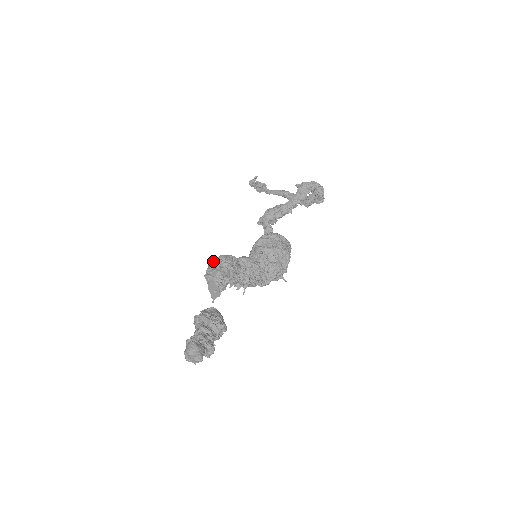
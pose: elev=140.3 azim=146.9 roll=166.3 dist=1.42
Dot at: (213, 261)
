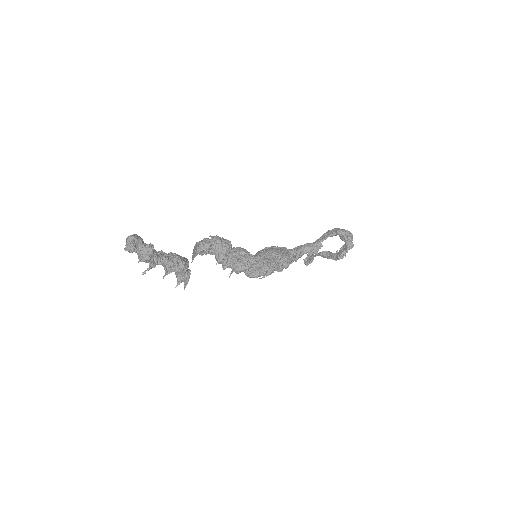
Dot at: occluded
